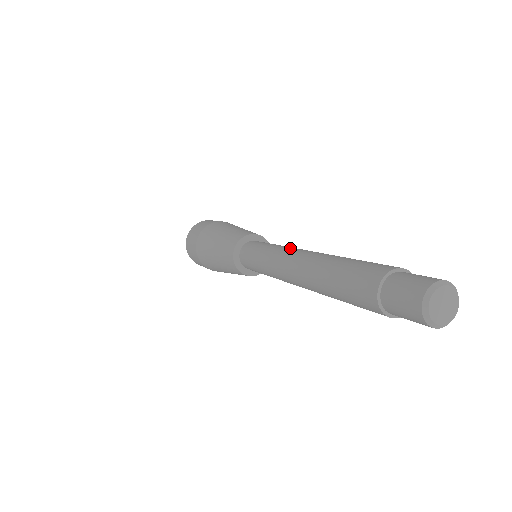
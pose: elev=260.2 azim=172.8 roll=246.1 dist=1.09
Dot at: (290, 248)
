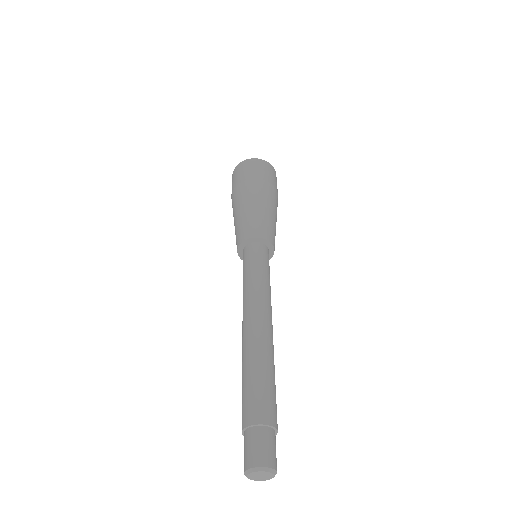
Dot at: (252, 300)
